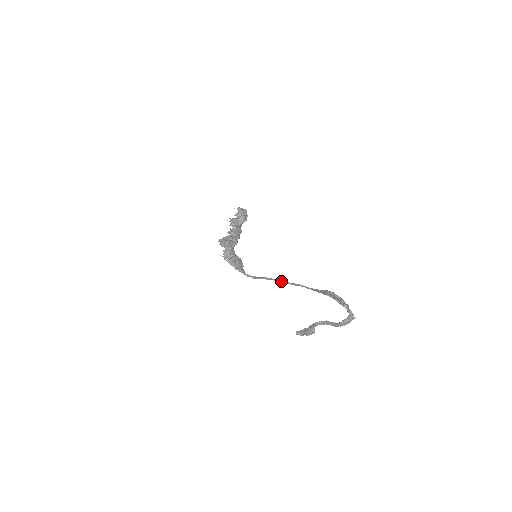
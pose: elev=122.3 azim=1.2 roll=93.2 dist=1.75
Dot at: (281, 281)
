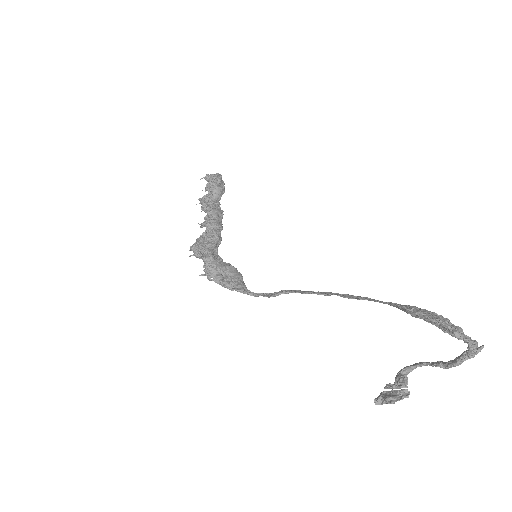
Dot at: (311, 293)
